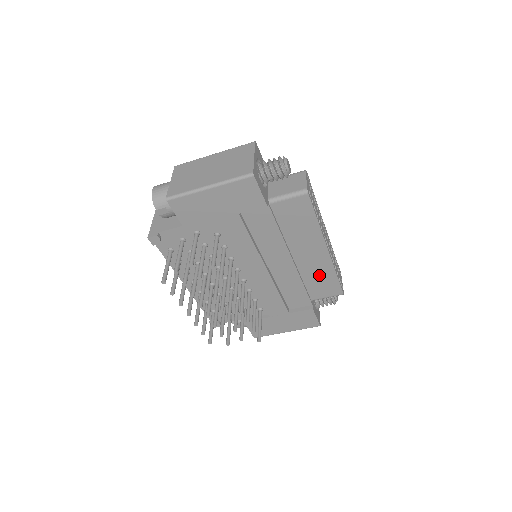
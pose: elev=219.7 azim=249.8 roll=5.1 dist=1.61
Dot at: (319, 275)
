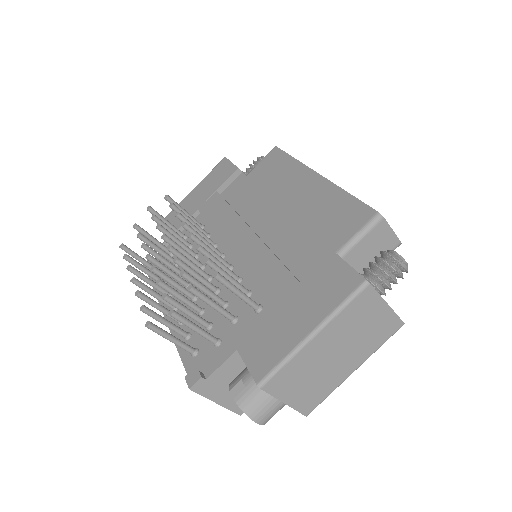
Dot at: (325, 209)
